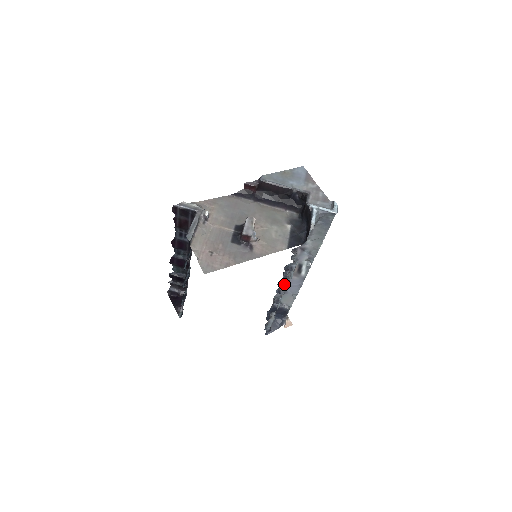
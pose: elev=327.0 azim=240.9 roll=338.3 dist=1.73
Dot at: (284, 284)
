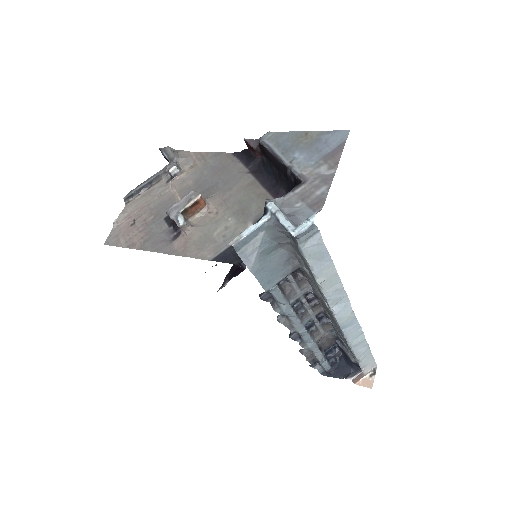
Dot at: (287, 317)
